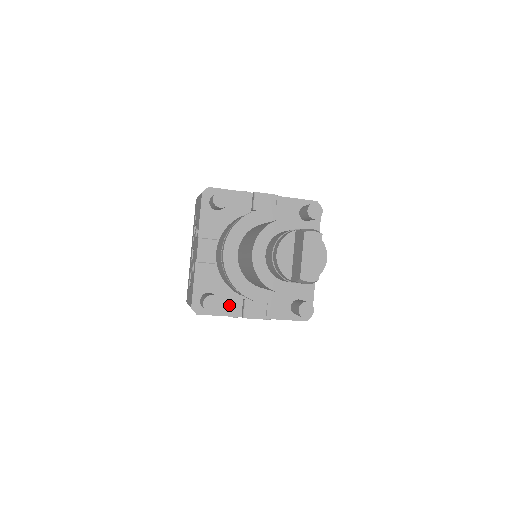
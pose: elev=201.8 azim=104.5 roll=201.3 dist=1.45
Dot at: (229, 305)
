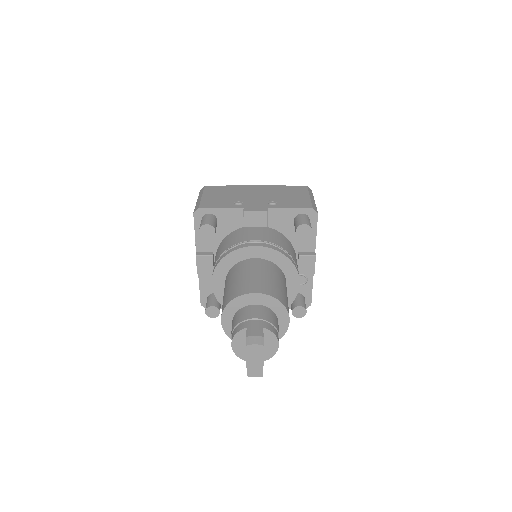
Dot at: occluded
